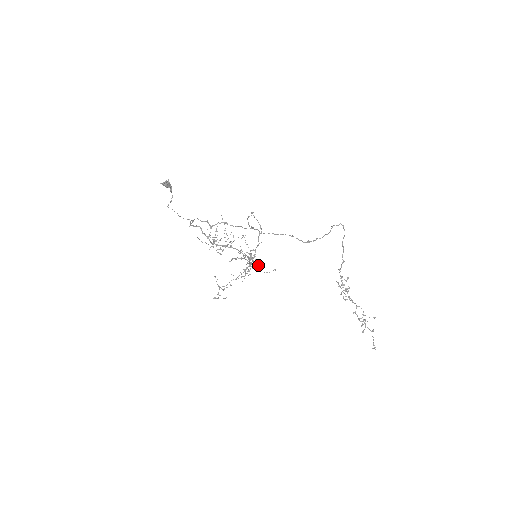
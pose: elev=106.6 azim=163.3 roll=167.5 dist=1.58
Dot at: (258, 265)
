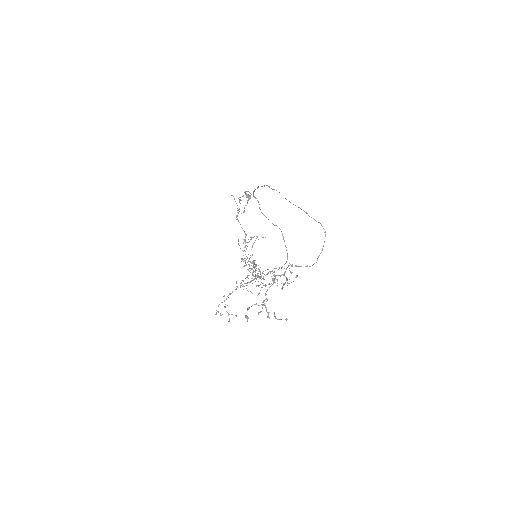
Dot at: (254, 271)
